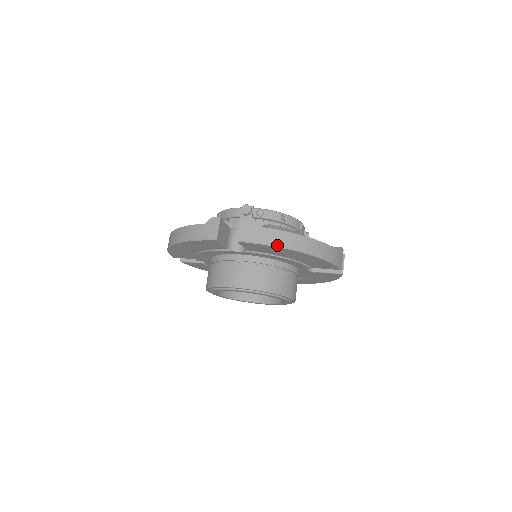
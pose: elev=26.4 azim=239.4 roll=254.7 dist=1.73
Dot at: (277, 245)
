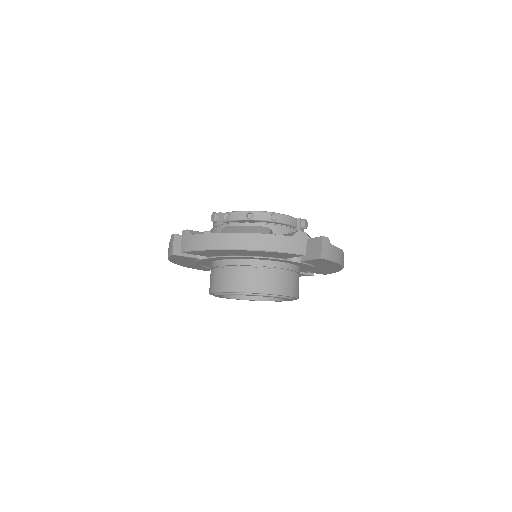
Dot at: (207, 248)
